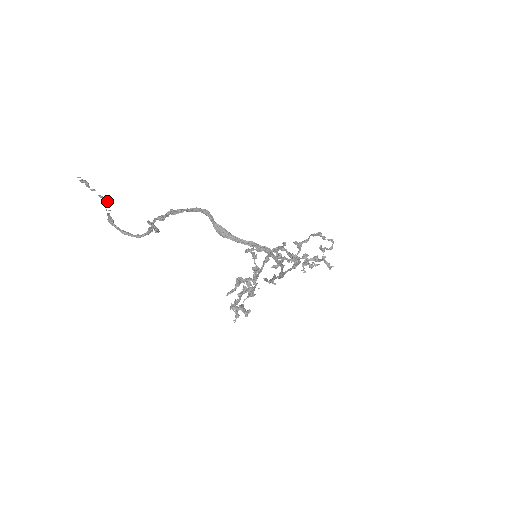
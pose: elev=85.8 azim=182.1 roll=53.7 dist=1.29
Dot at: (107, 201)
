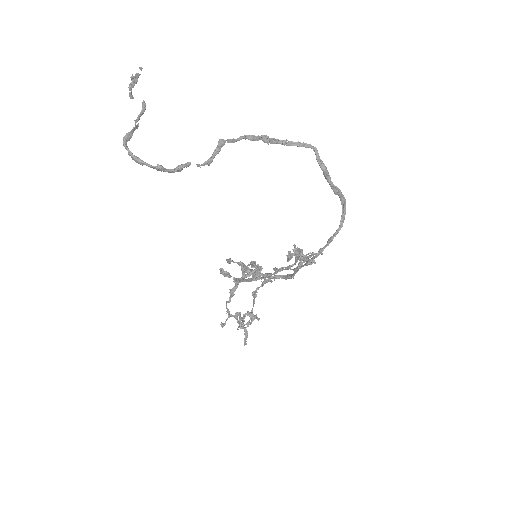
Dot at: (141, 115)
